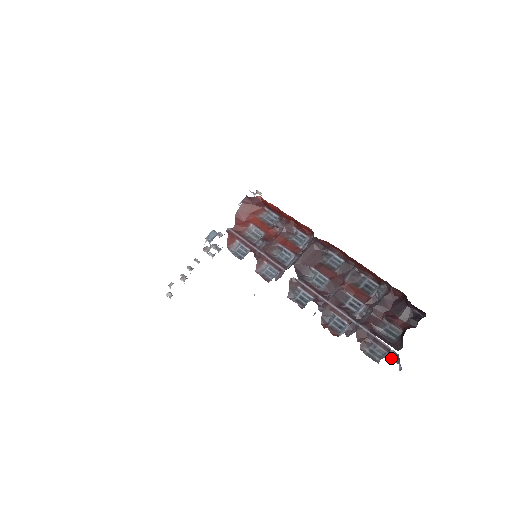
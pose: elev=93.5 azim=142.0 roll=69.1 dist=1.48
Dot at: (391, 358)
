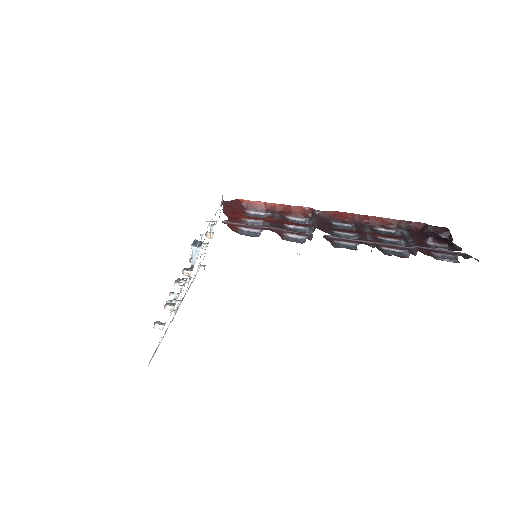
Dot at: (463, 257)
